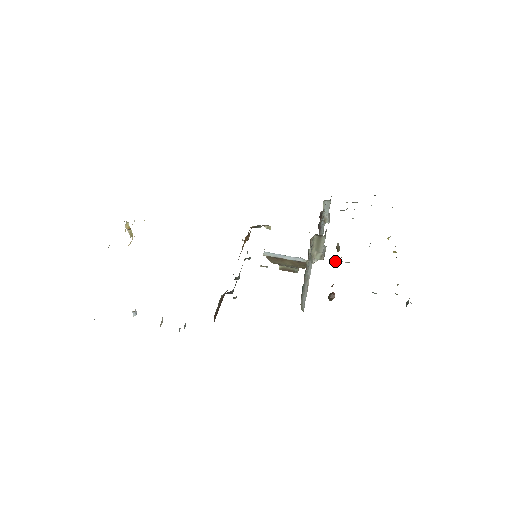
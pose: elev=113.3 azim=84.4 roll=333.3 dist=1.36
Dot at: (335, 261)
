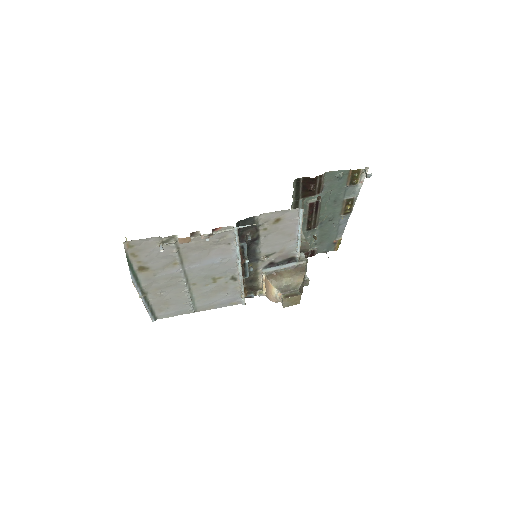
Dot at: (310, 202)
